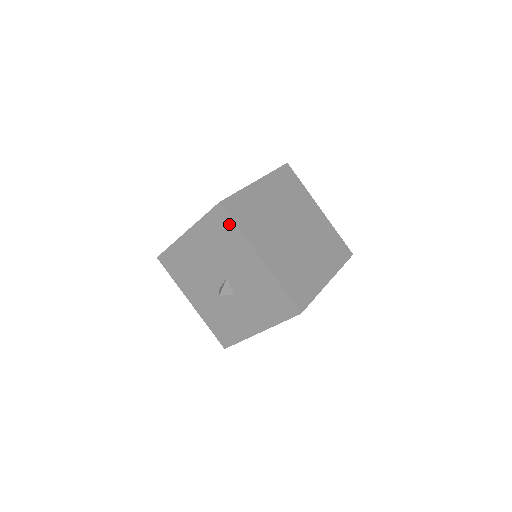
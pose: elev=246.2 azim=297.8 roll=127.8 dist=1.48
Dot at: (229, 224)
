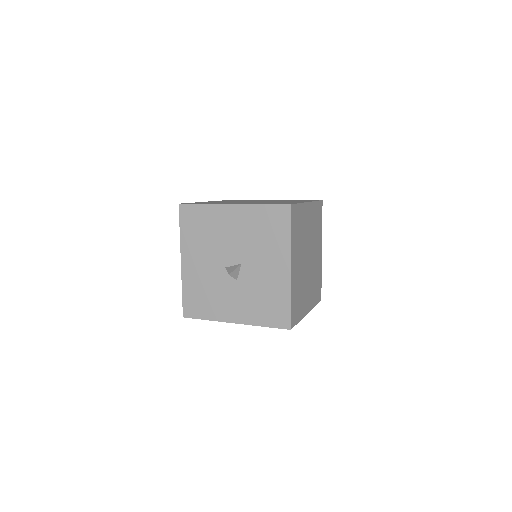
Dot at: (284, 226)
